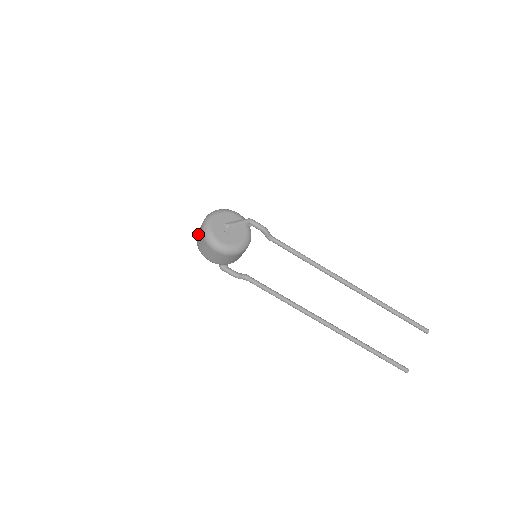
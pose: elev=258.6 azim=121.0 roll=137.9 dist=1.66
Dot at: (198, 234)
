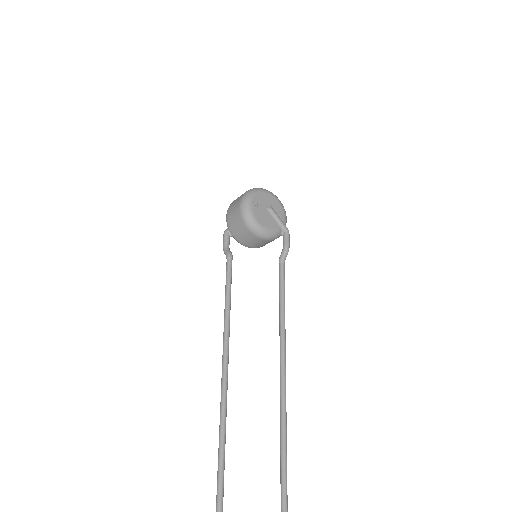
Dot at: occluded
